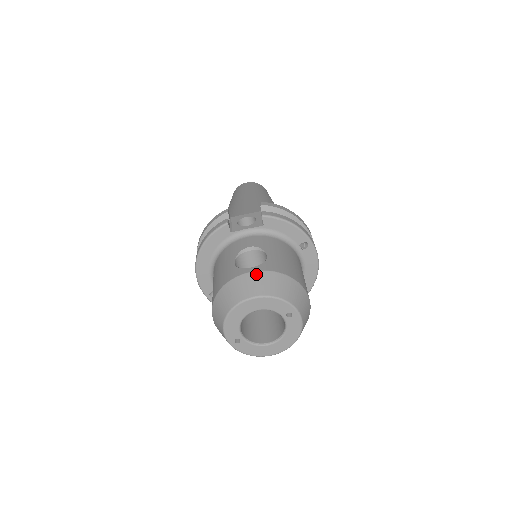
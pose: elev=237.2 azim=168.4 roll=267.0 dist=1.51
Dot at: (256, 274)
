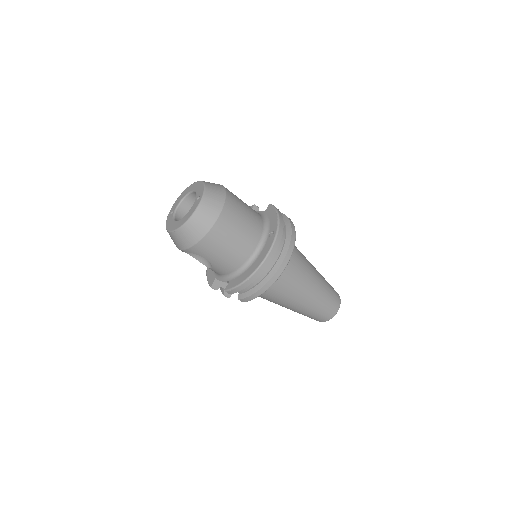
Dot at: occluded
